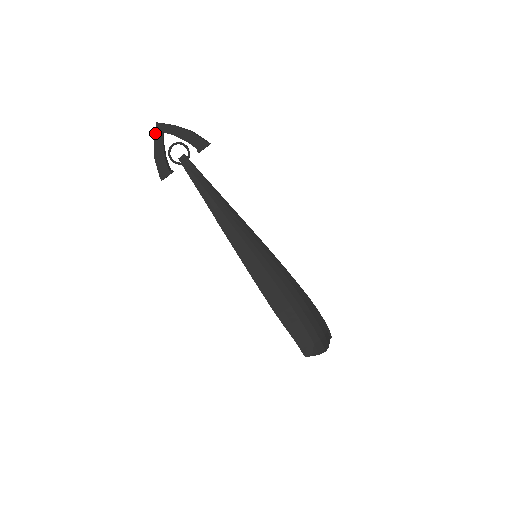
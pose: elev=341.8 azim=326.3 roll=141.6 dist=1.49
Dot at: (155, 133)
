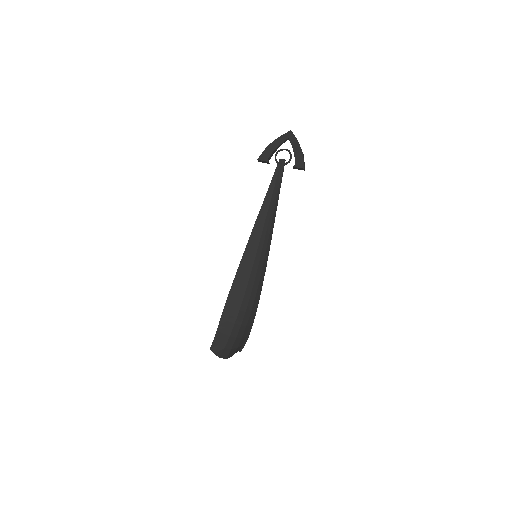
Dot at: (284, 134)
